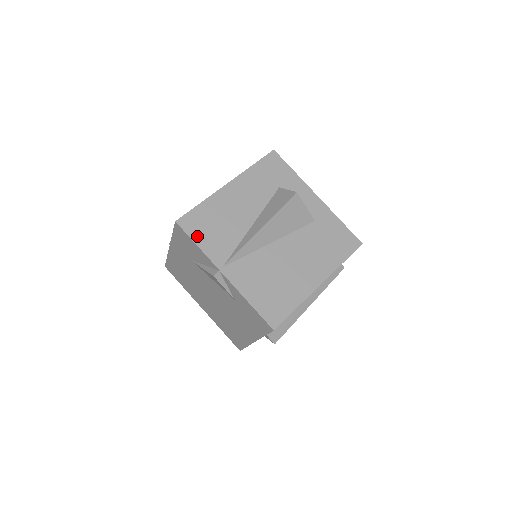
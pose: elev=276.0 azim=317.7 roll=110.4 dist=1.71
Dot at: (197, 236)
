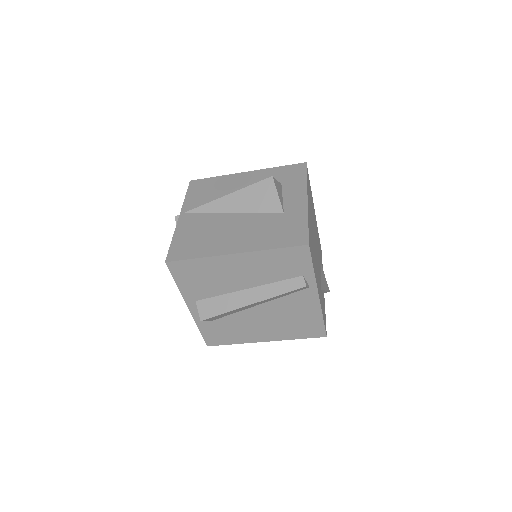
Dot at: (192, 192)
